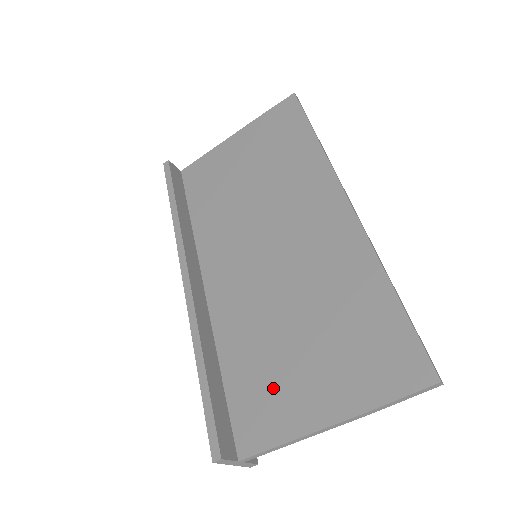
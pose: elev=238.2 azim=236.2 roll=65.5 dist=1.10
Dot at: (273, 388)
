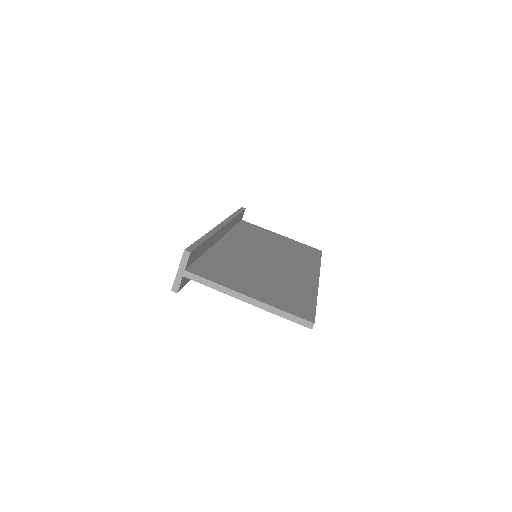
Dot at: (228, 274)
